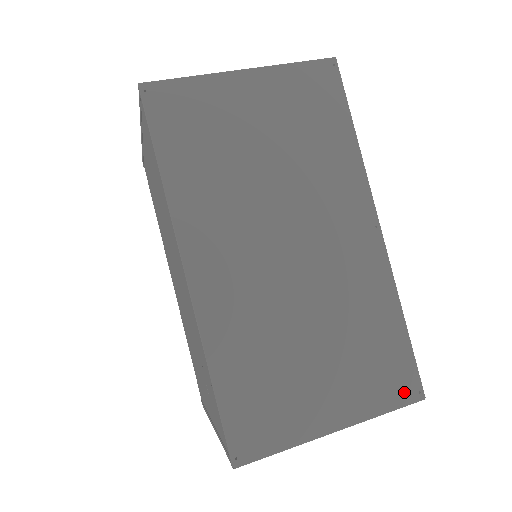
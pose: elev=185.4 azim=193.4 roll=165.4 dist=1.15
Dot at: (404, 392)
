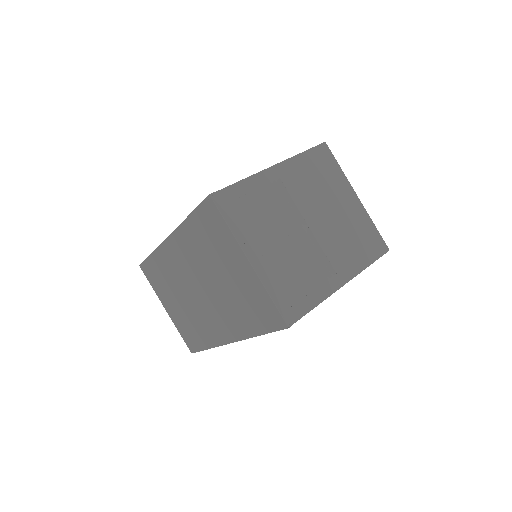
Dot at: (188, 344)
